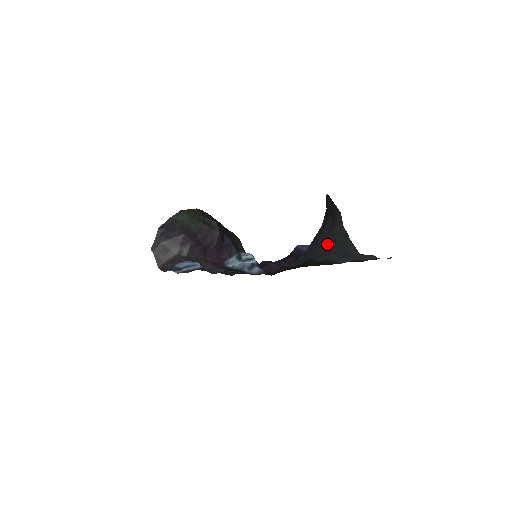
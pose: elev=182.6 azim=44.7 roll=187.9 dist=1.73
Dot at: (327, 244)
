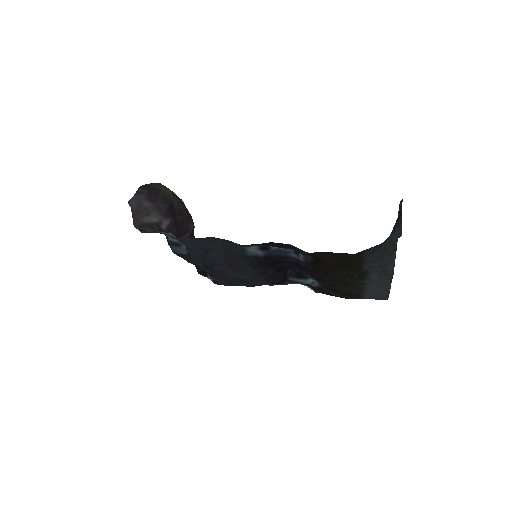
Dot at: (382, 249)
